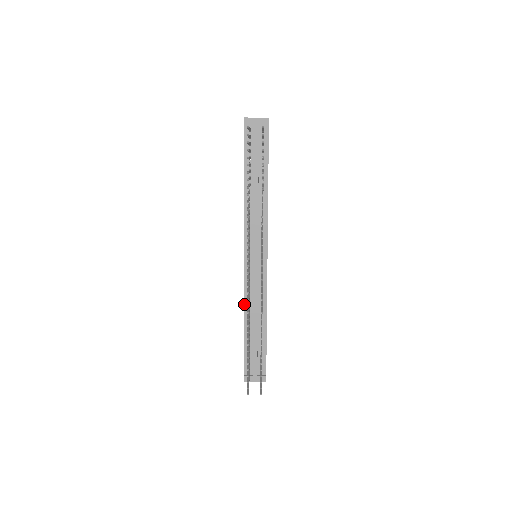
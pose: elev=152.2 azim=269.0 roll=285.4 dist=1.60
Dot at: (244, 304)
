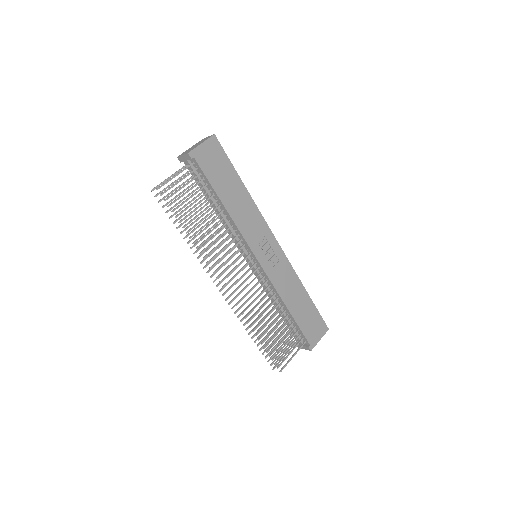
Dot at: occluded
